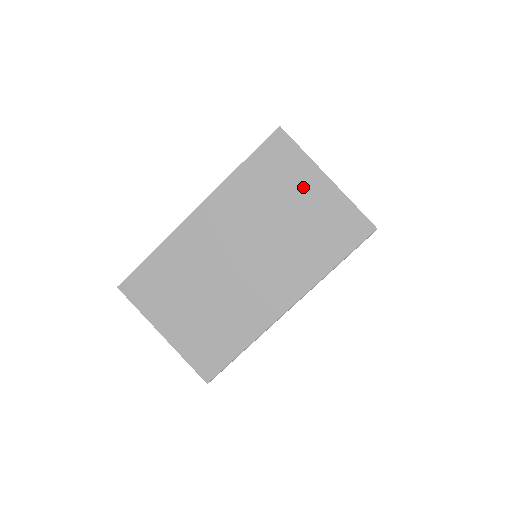
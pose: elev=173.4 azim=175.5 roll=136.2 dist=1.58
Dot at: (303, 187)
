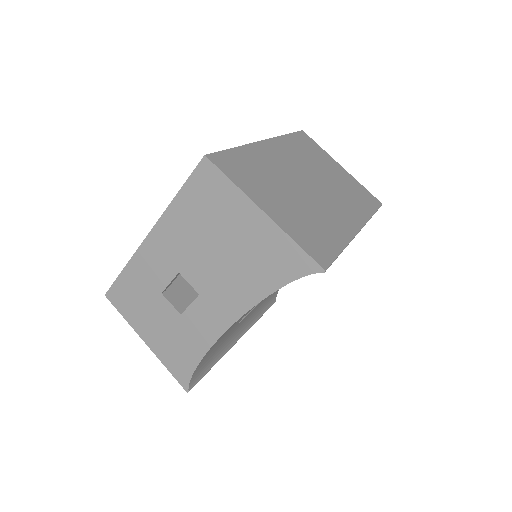
Dot at: (330, 164)
